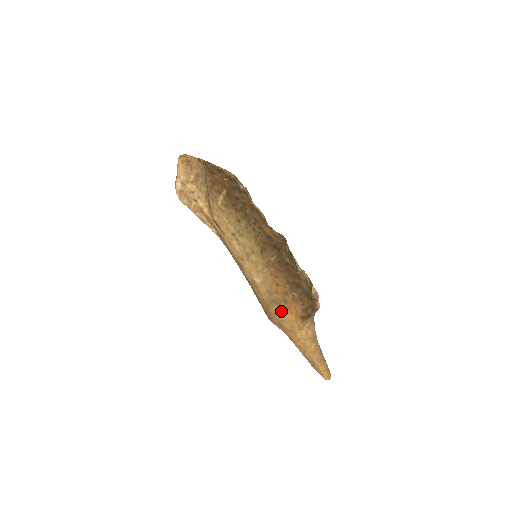
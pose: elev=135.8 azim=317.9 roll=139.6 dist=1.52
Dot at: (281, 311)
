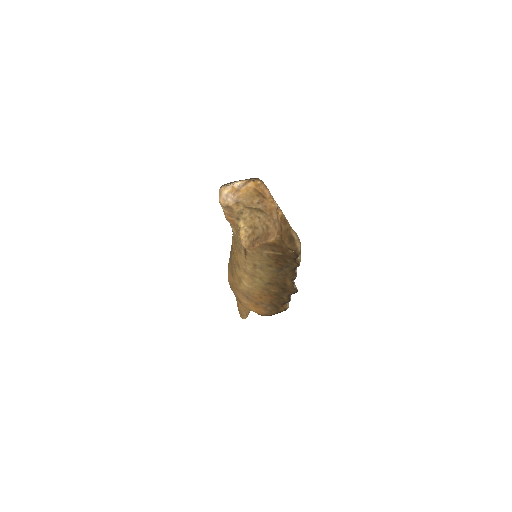
Dot at: (247, 302)
